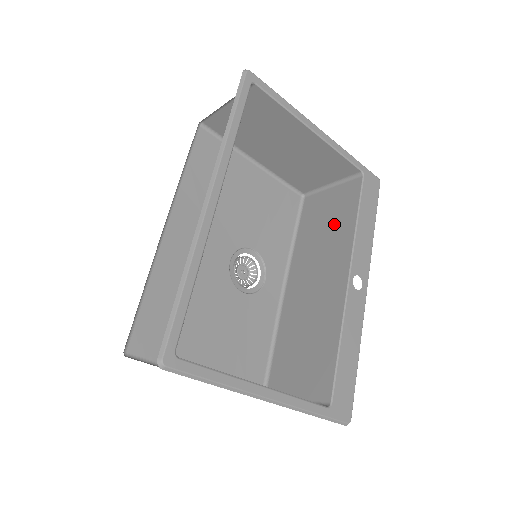
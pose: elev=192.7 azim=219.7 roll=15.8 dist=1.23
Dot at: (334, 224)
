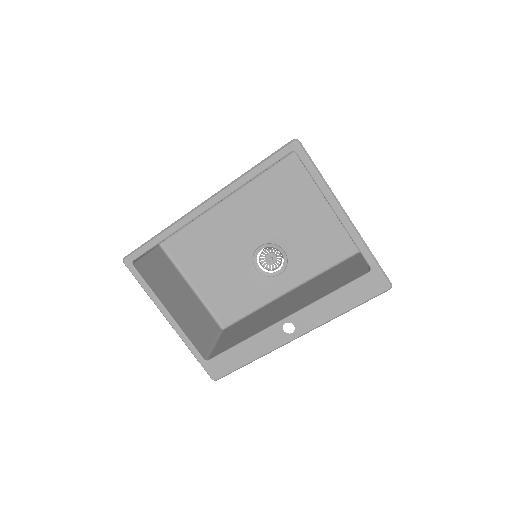
Dot at: (330, 284)
